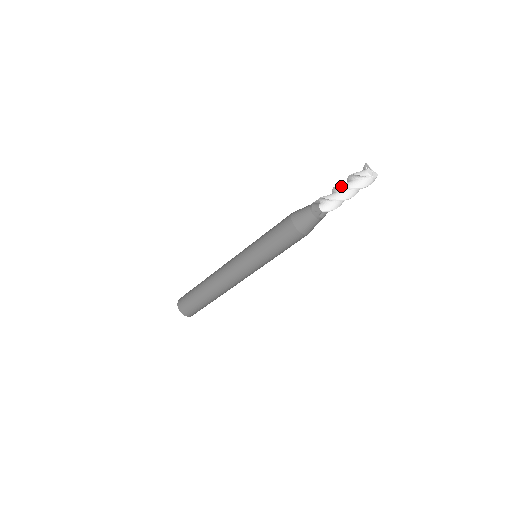
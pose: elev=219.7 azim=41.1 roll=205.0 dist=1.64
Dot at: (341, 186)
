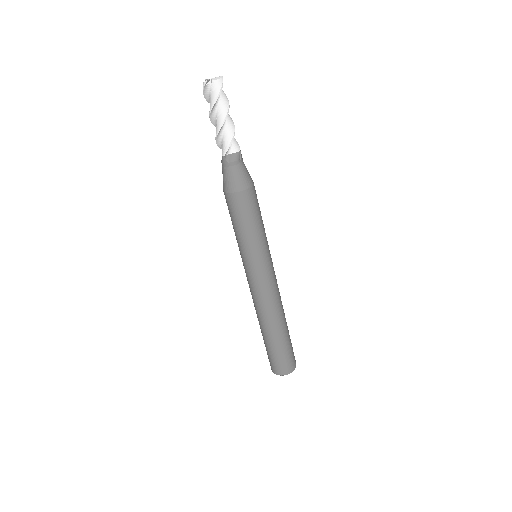
Dot at: occluded
